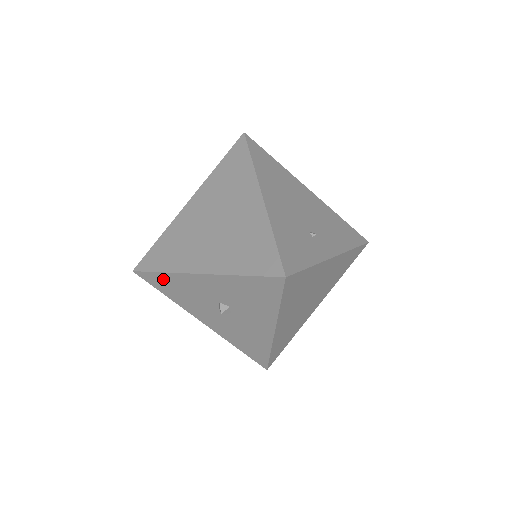
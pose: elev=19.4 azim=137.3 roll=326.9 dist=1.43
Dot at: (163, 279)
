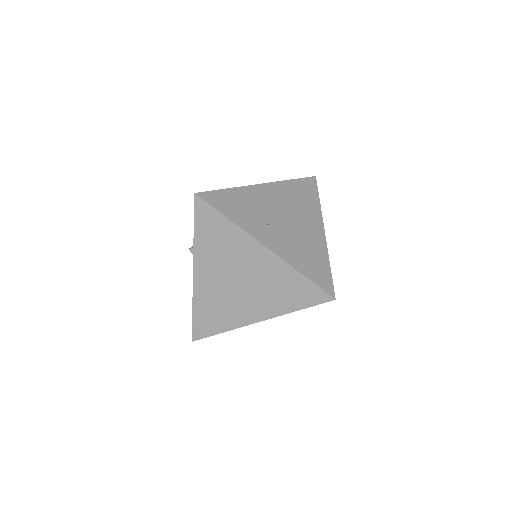
Dot at: occluded
